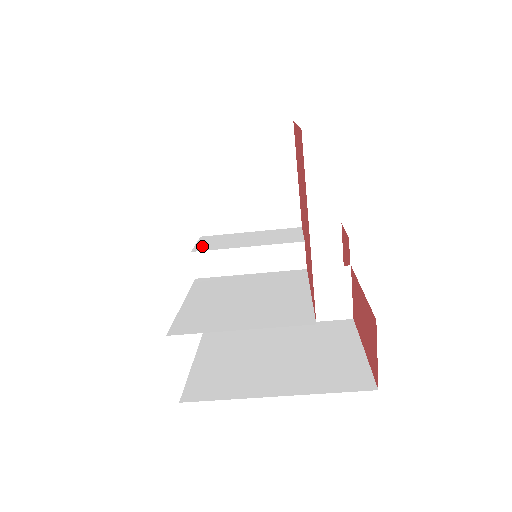
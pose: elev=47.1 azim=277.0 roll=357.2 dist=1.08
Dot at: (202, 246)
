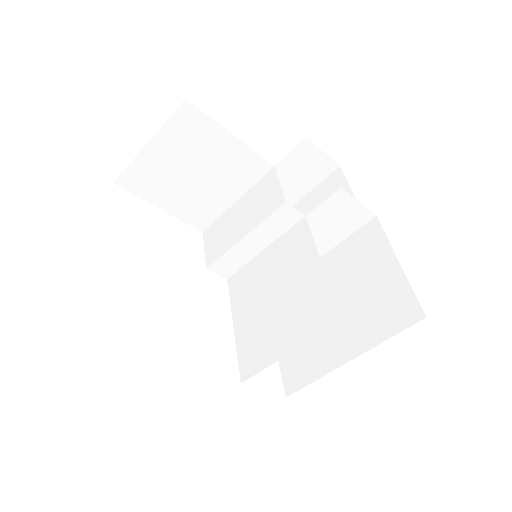
Dot at: (210, 253)
